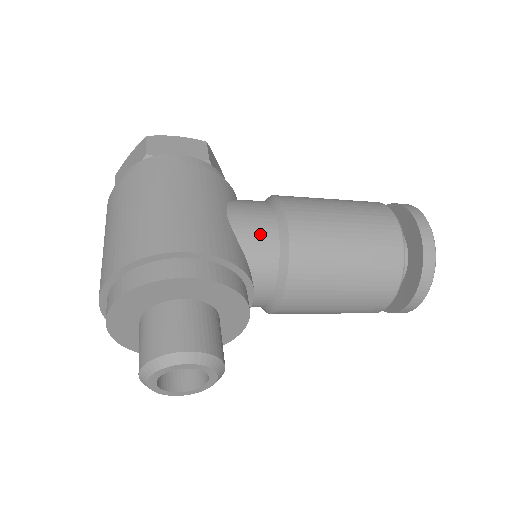
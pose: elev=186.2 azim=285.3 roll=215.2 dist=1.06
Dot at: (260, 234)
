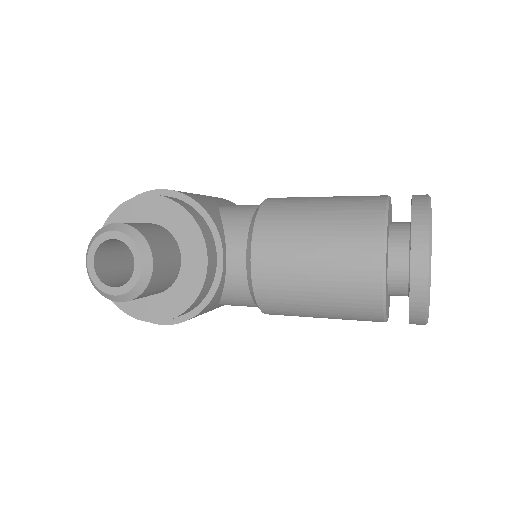
Dot at: (241, 208)
